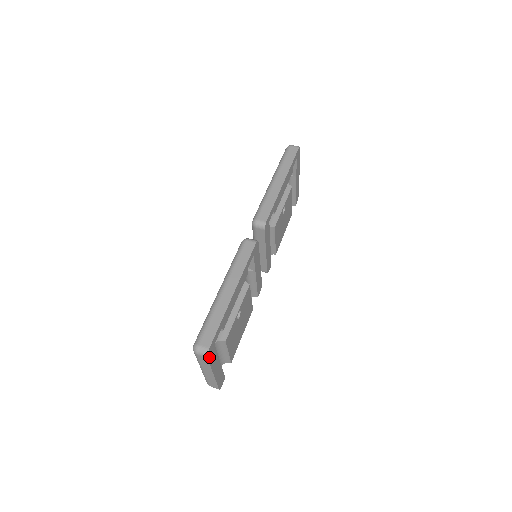
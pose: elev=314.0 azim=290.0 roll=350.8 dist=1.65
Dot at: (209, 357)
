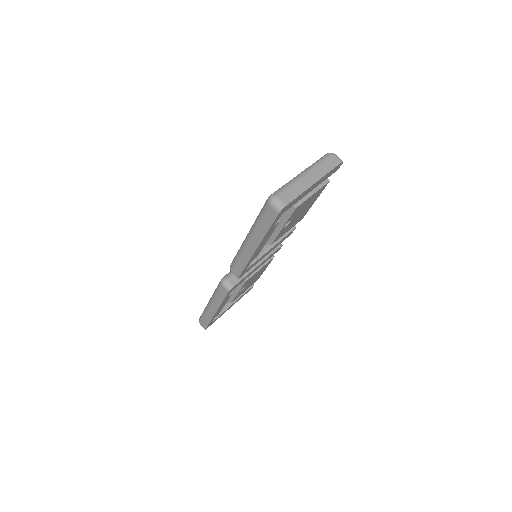
Dot at: (210, 325)
